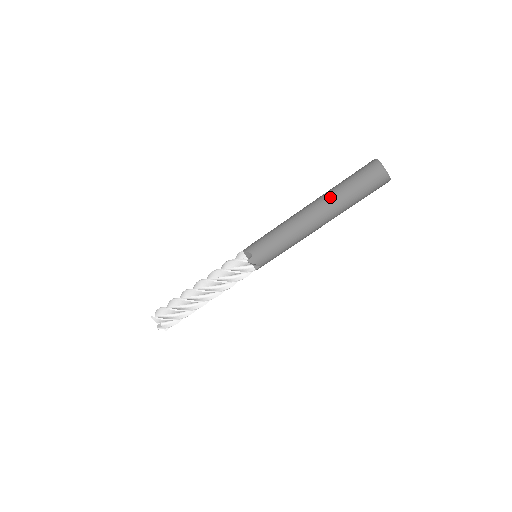
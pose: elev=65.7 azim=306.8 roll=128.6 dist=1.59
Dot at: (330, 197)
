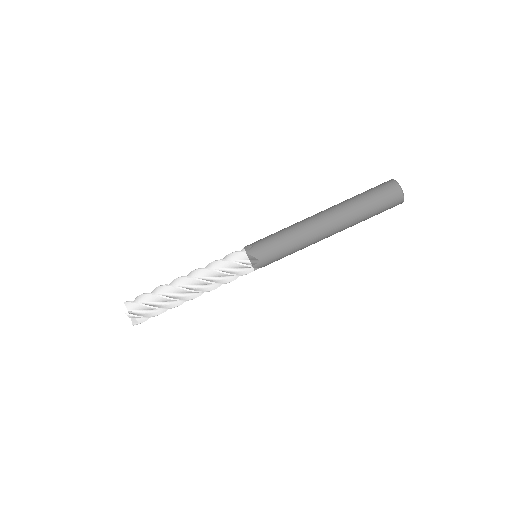
Dot at: (342, 203)
